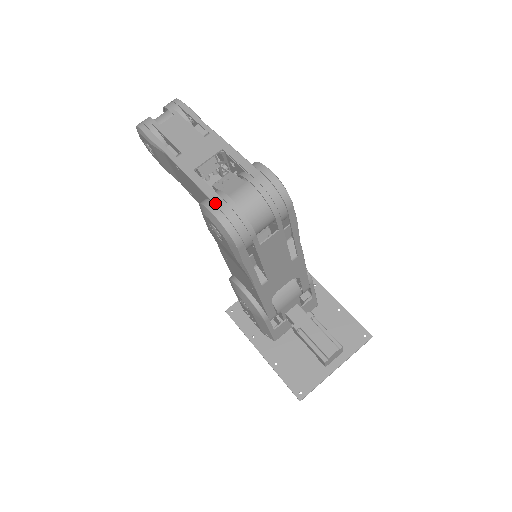
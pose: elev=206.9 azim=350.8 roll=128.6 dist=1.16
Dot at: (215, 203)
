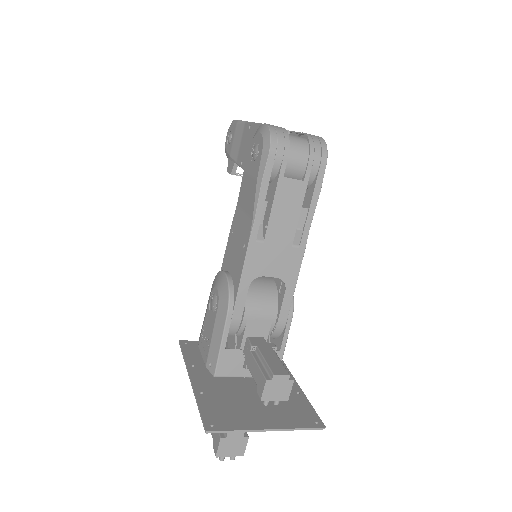
Dot at: occluded
